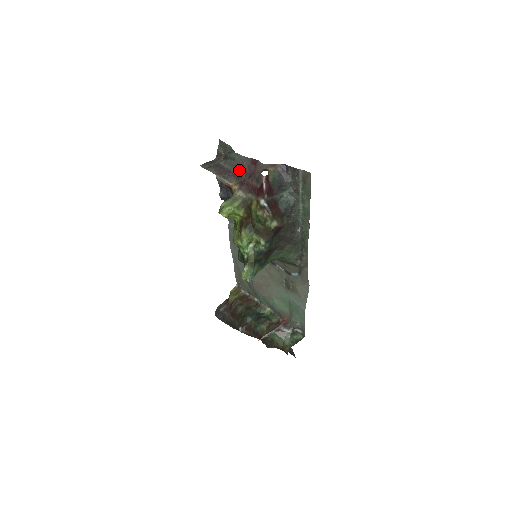
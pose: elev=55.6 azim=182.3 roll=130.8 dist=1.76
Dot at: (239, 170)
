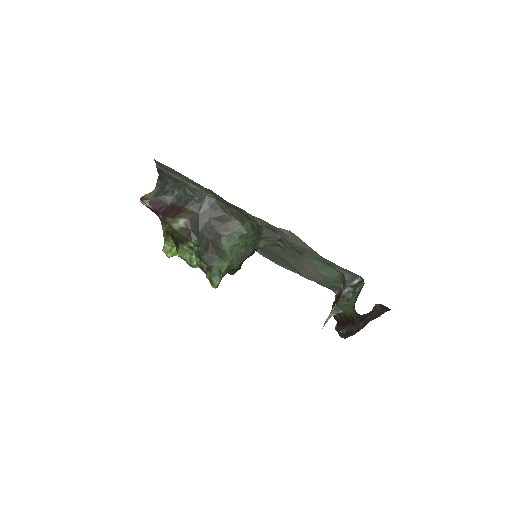
Dot at: occluded
